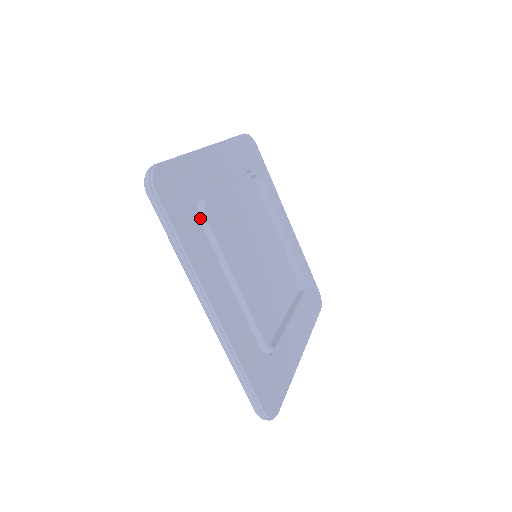
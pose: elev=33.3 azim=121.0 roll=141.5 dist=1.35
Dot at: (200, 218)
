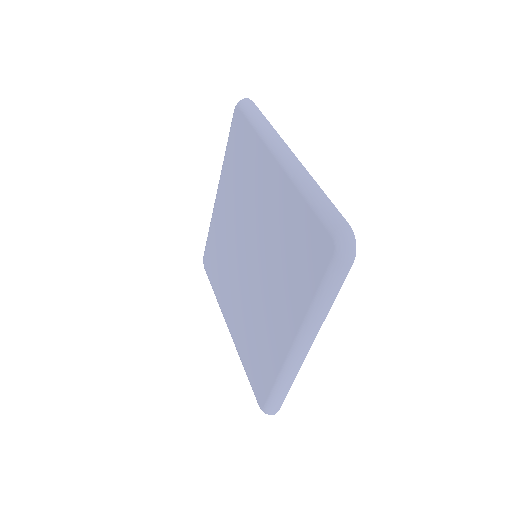
Dot at: occluded
